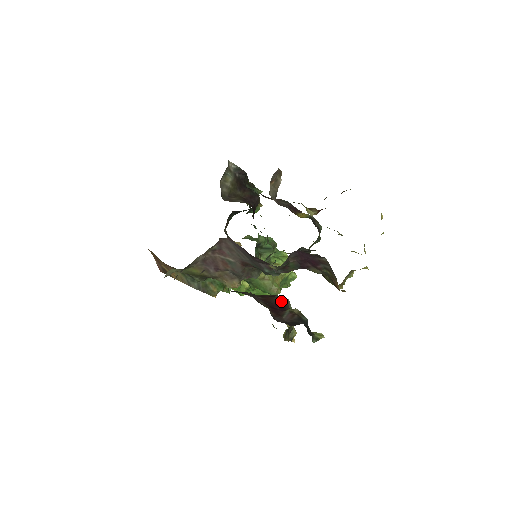
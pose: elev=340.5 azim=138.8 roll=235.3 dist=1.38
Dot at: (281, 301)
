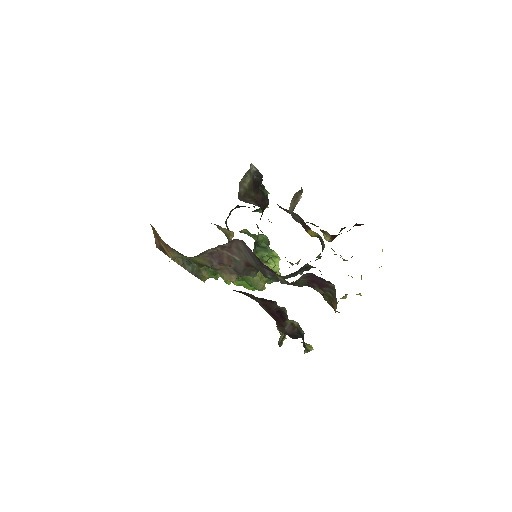
Dot at: (280, 309)
